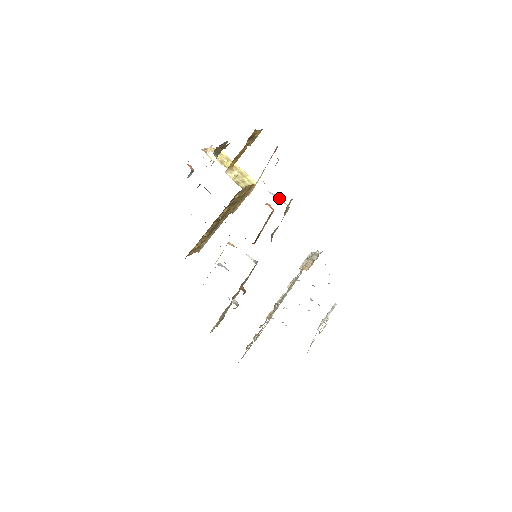
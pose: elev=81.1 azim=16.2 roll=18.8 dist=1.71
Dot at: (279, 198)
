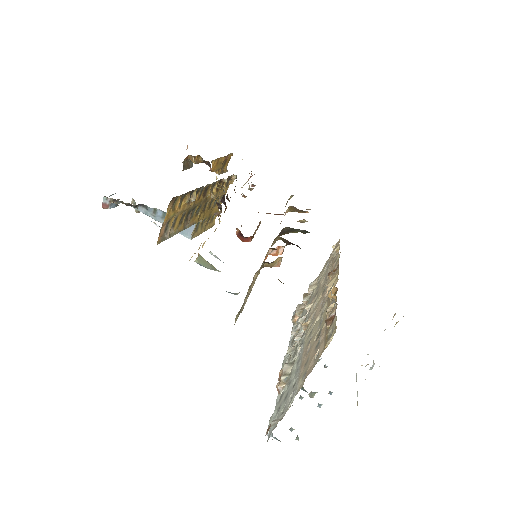
Dot at: occluded
